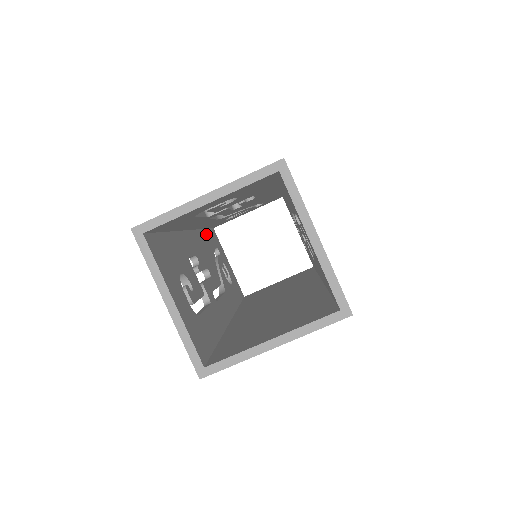
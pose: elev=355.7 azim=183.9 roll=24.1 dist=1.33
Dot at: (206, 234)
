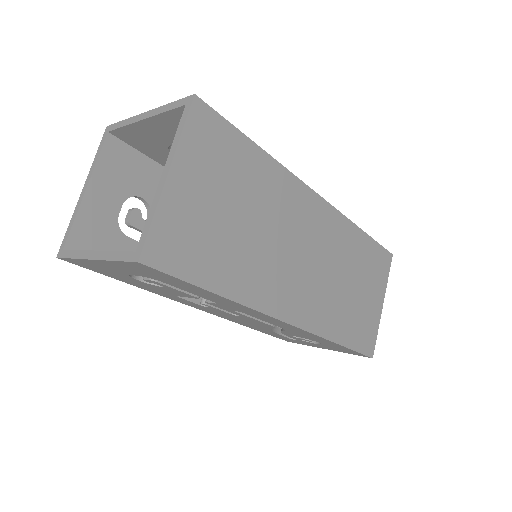
Dot at: occluded
